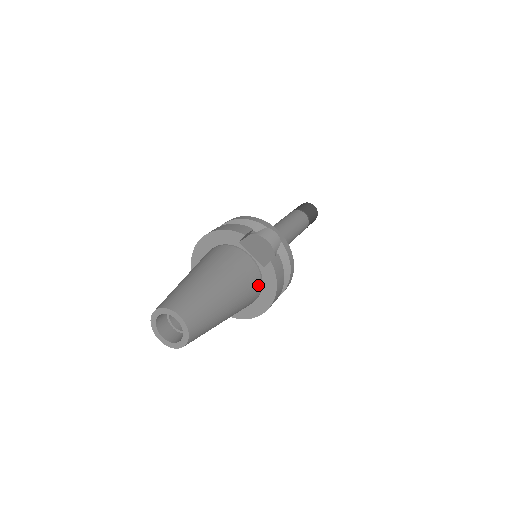
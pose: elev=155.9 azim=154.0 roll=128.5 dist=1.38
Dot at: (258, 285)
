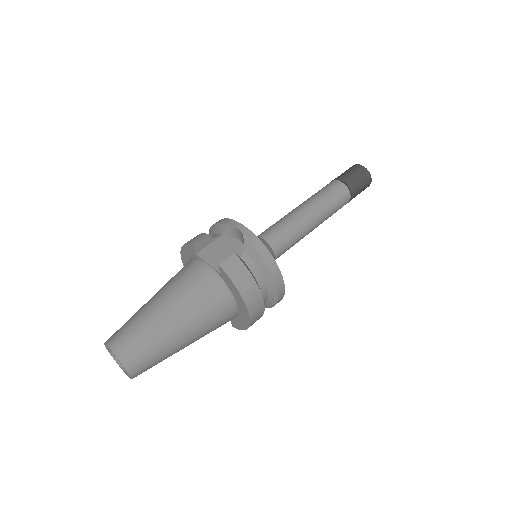
Dot at: (222, 293)
